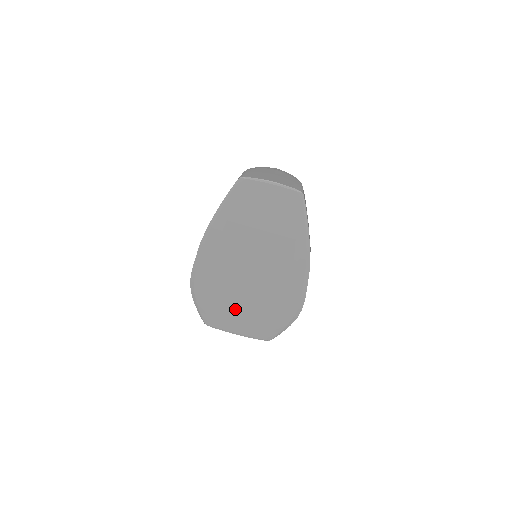
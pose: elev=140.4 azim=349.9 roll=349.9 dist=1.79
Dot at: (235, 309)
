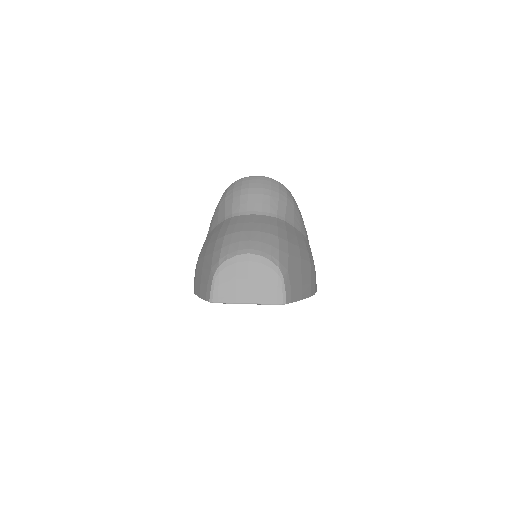
Dot at: occluded
